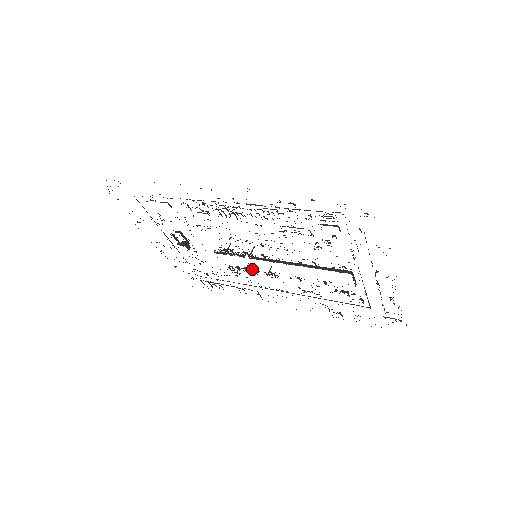
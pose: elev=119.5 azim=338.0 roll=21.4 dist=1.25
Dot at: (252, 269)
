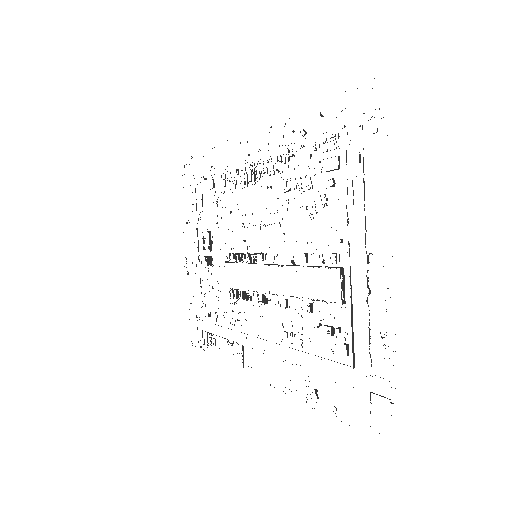
Dot at: occluded
